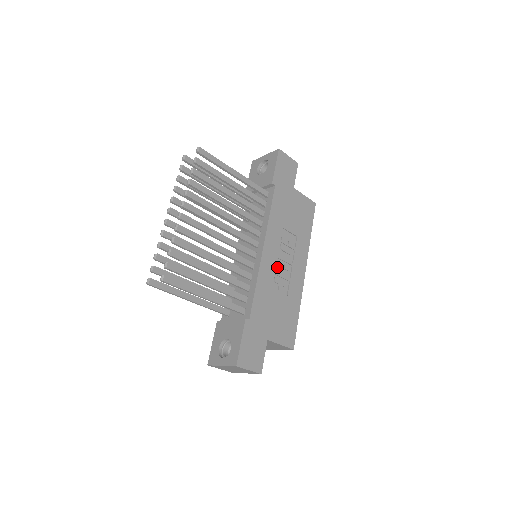
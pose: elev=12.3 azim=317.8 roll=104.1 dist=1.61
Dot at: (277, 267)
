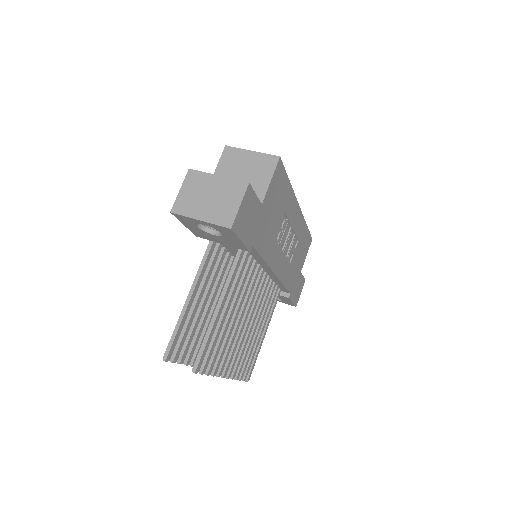
Dot at: (285, 252)
